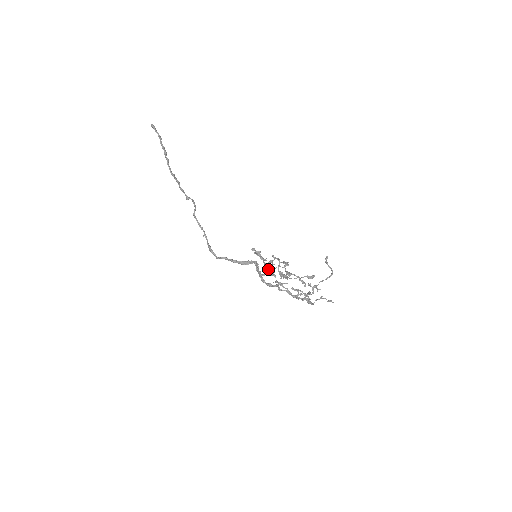
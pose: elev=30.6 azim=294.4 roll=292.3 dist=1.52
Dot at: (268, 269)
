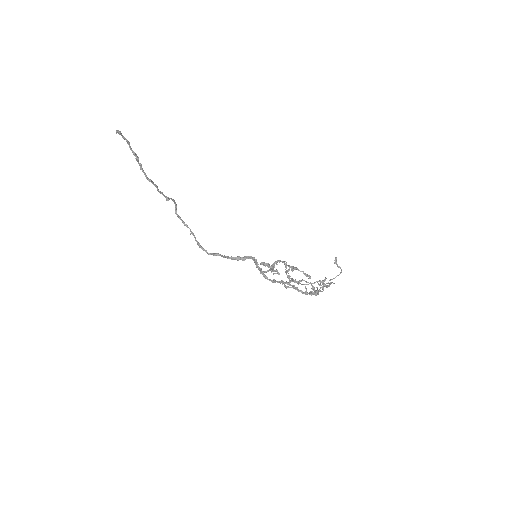
Dot at: (272, 270)
